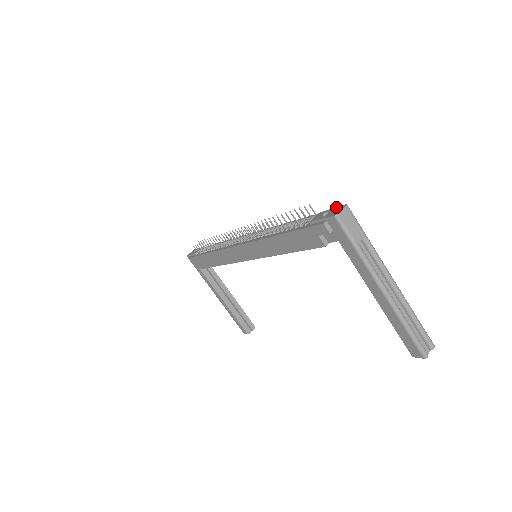
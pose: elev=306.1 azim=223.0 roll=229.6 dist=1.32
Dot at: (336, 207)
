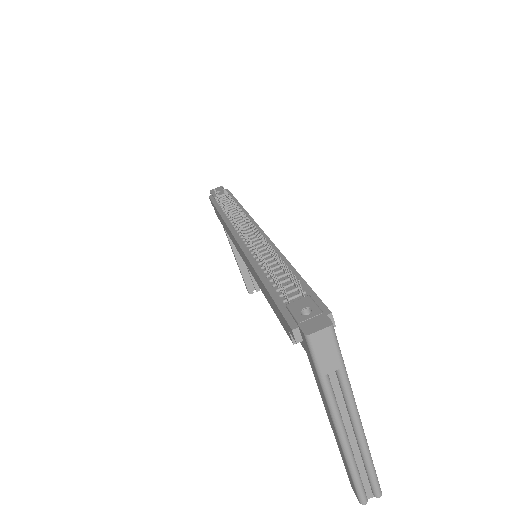
Dot at: (322, 312)
